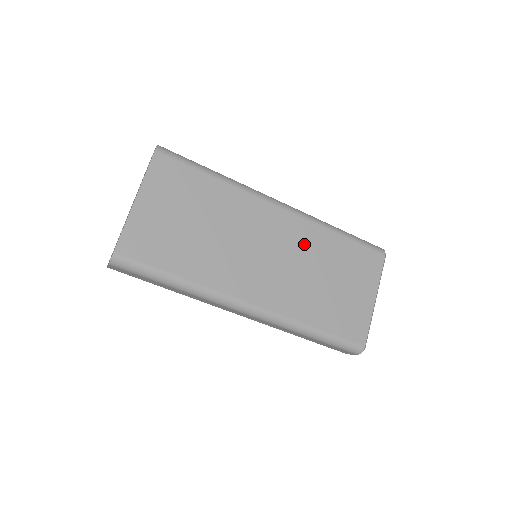
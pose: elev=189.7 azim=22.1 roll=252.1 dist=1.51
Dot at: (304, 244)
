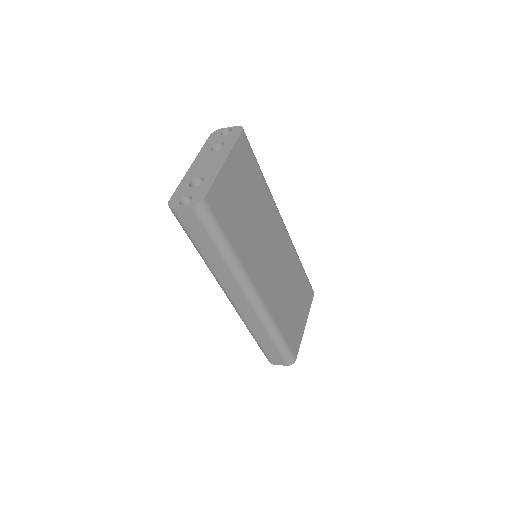
Dot at: (288, 262)
